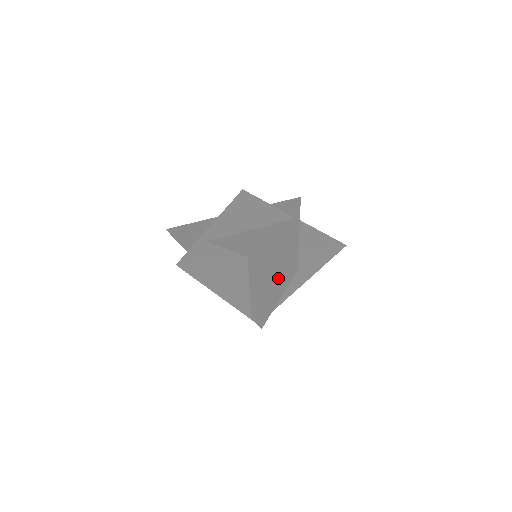
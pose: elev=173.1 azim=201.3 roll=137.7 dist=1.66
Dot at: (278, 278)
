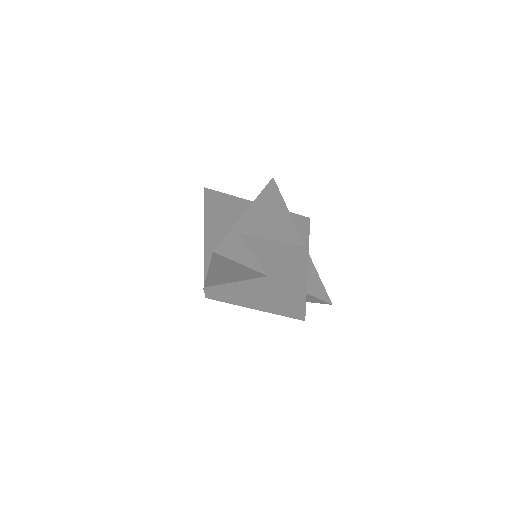
Dot at: (277, 306)
